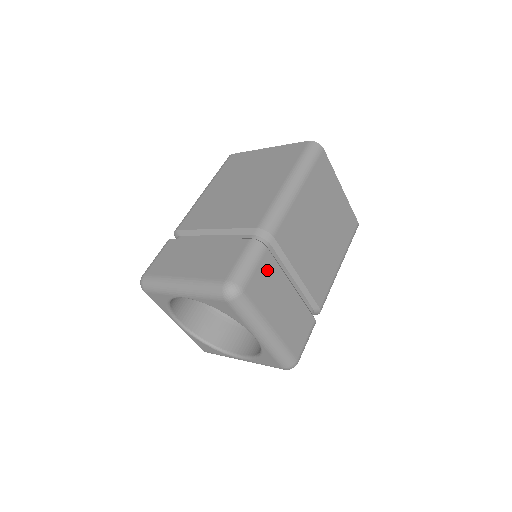
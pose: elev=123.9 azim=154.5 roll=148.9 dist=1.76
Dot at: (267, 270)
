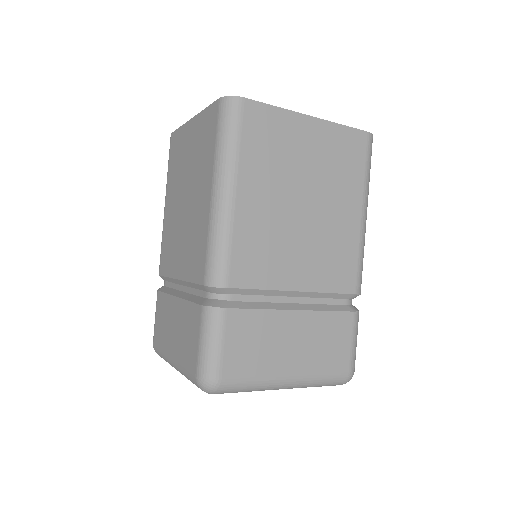
Dot at: (242, 330)
